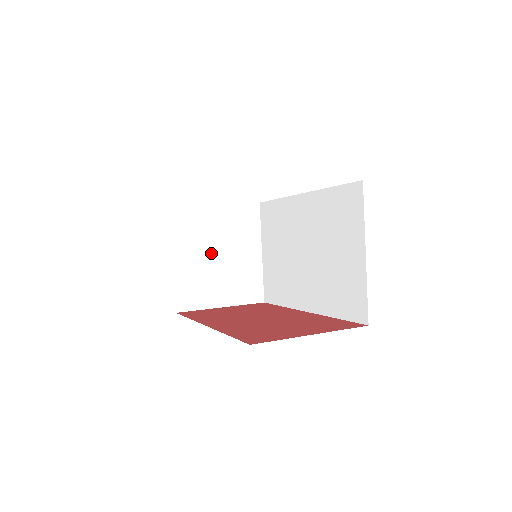
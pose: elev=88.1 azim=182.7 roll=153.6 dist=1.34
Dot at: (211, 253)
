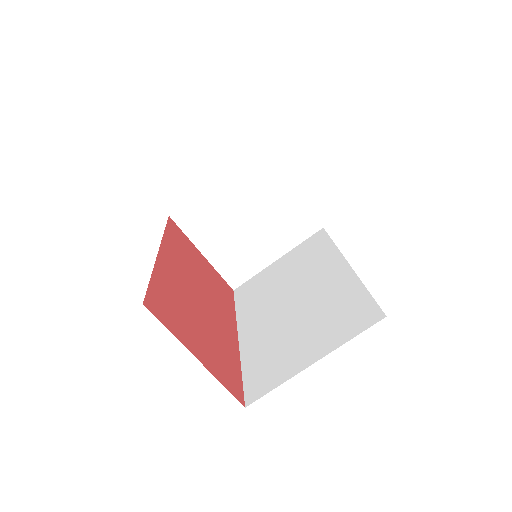
Dot at: (244, 212)
